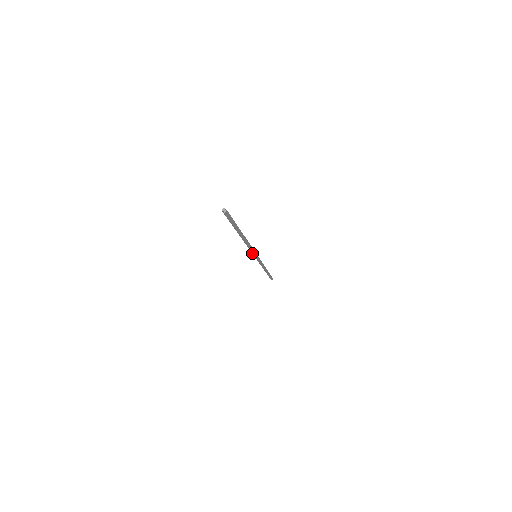
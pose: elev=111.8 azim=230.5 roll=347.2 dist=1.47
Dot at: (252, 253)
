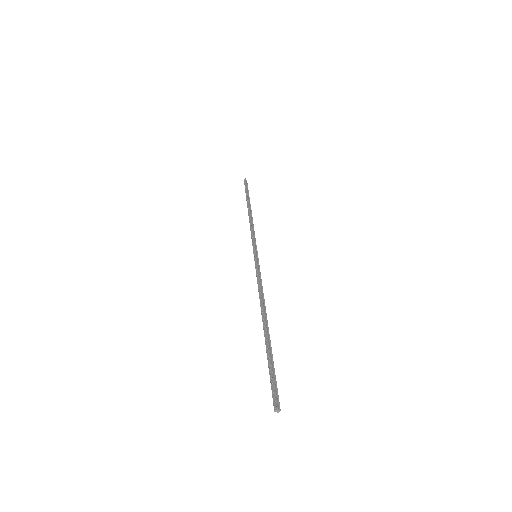
Dot at: (255, 266)
